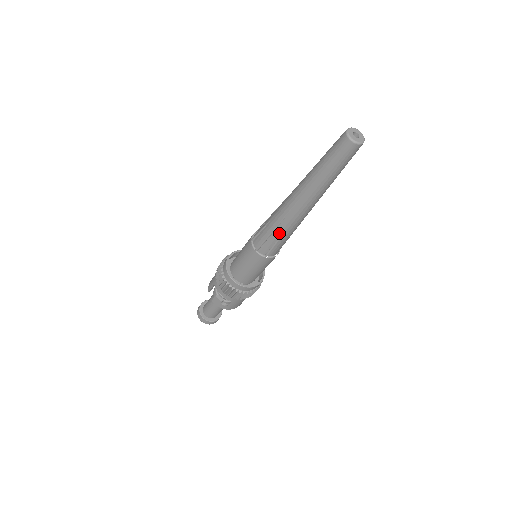
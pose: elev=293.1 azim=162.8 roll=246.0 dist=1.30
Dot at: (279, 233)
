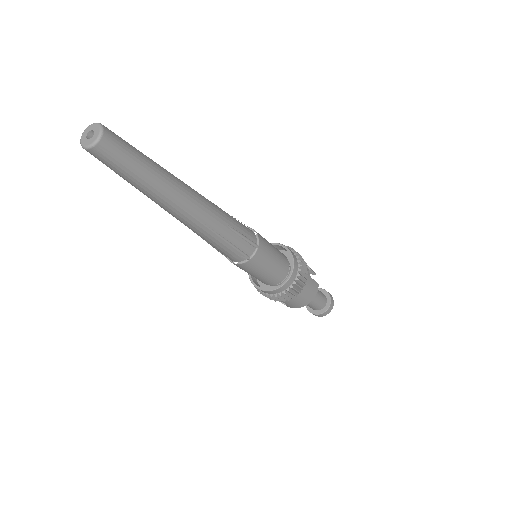
Dot at: (207, 241)
